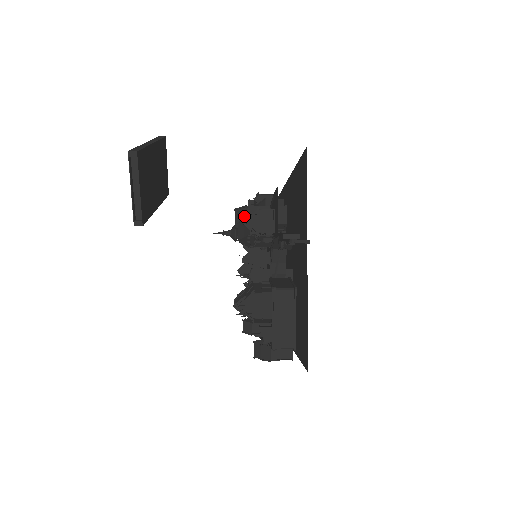
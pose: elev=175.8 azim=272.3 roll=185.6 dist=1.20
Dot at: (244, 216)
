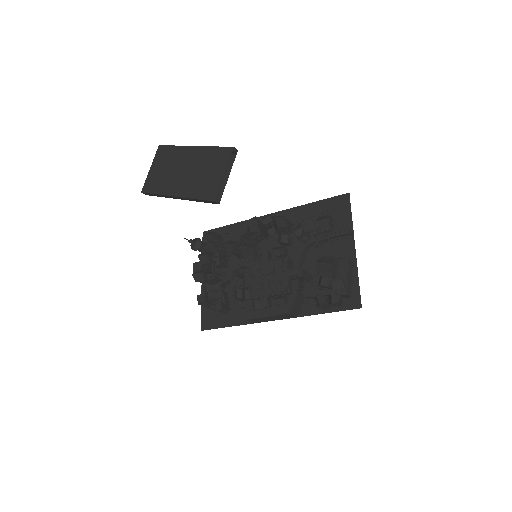
Dot at: (284, 222)
